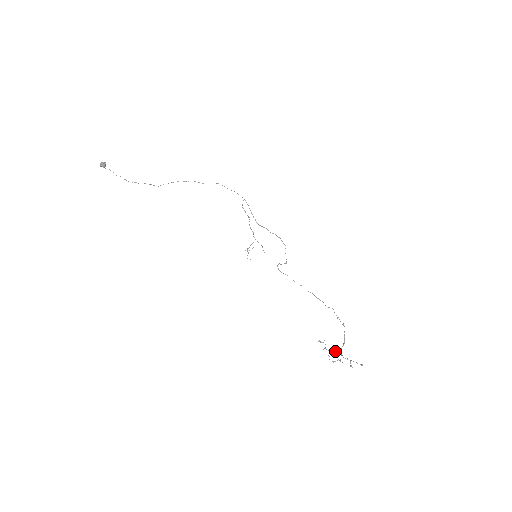
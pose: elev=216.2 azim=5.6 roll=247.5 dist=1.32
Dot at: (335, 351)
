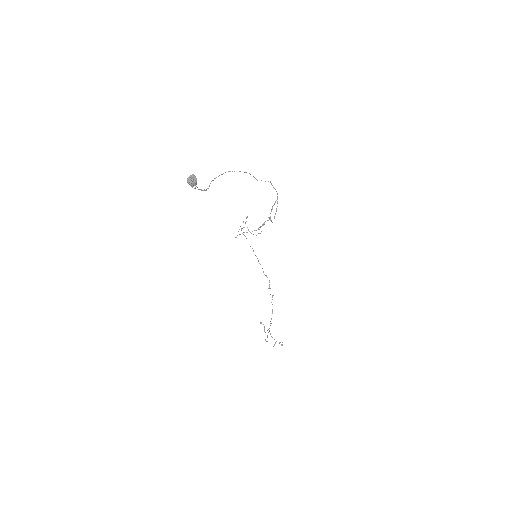
Dot at: occluded
